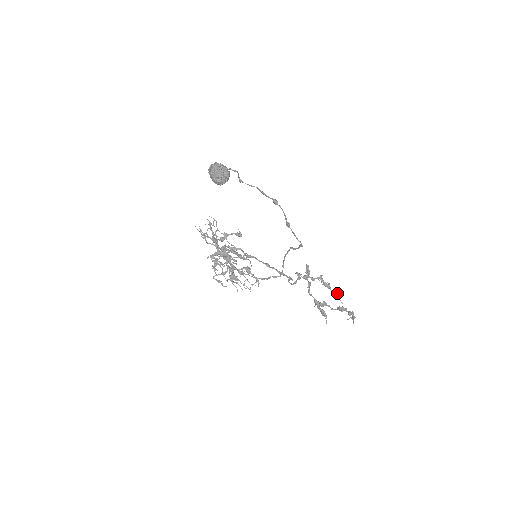
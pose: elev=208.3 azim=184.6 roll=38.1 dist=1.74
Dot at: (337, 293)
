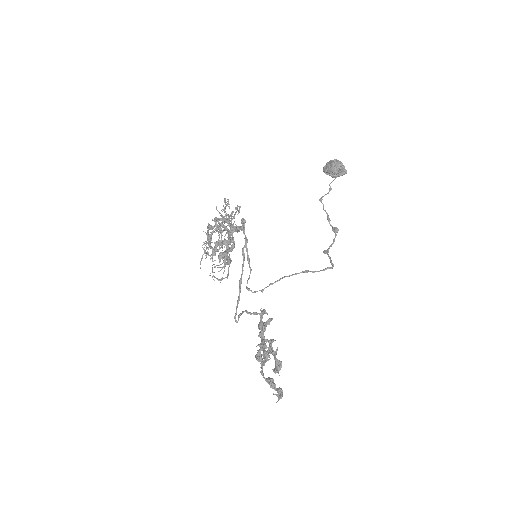
Dot at: occluded
